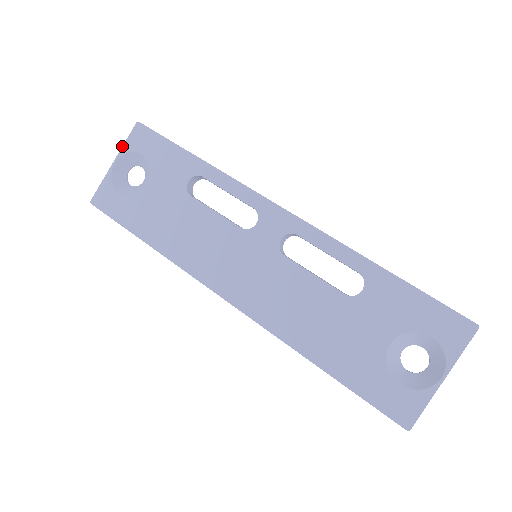
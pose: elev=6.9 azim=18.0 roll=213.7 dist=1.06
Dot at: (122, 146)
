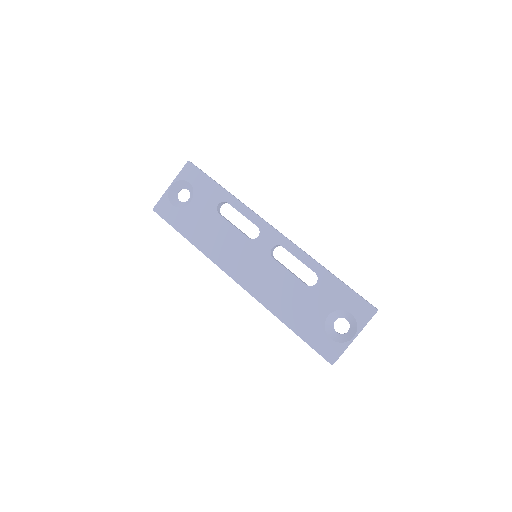
Dot at: (177, 175)
